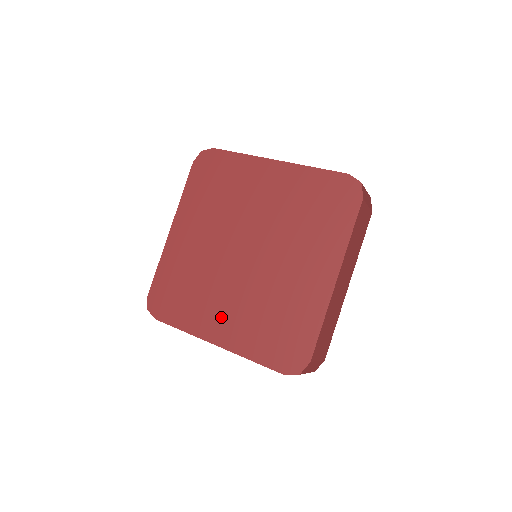
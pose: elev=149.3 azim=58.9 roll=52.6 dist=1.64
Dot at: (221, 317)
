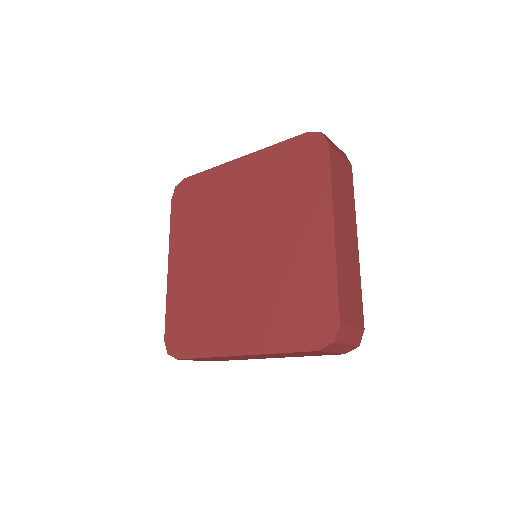
Dot at: (237, 324)
